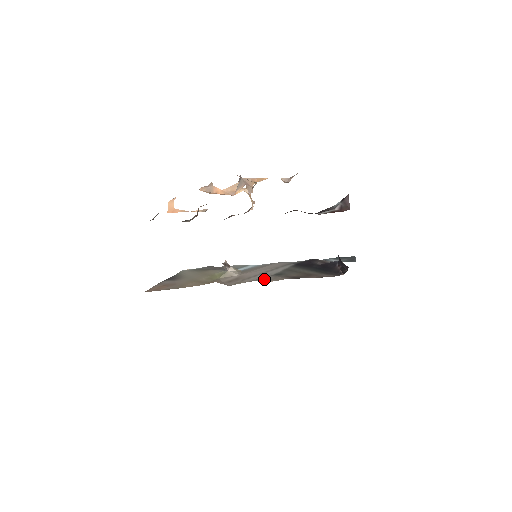
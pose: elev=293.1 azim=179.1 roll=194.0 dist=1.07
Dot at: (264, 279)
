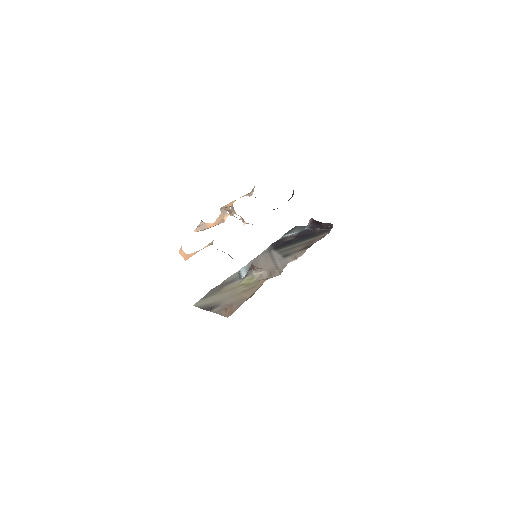
Dot at: (290, 260)
